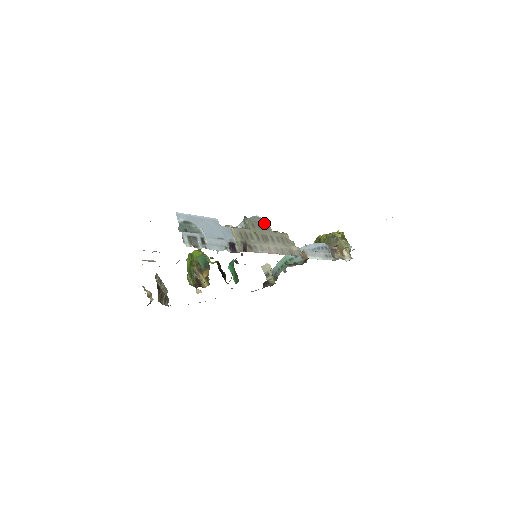
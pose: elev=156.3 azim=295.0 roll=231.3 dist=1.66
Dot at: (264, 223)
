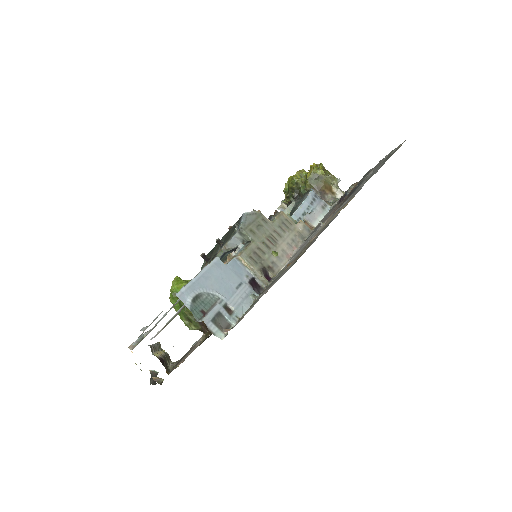
Dot at: (257, 217)
